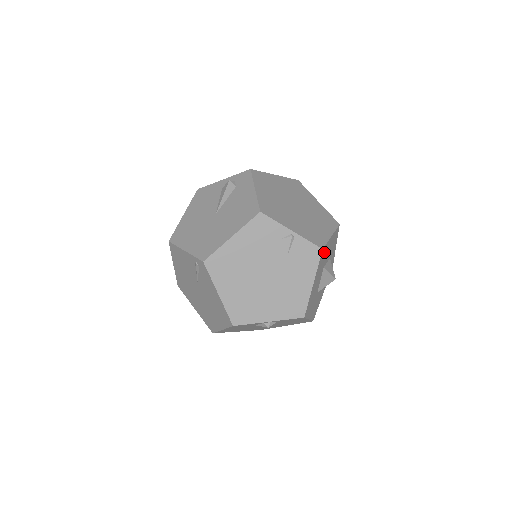
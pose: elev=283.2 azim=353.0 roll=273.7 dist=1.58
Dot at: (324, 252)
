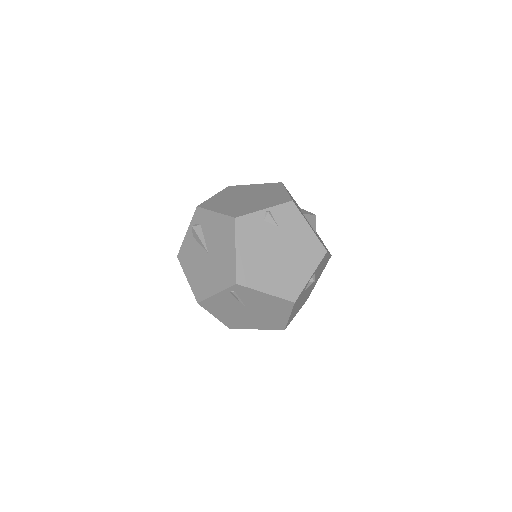
Dot at: occluded
